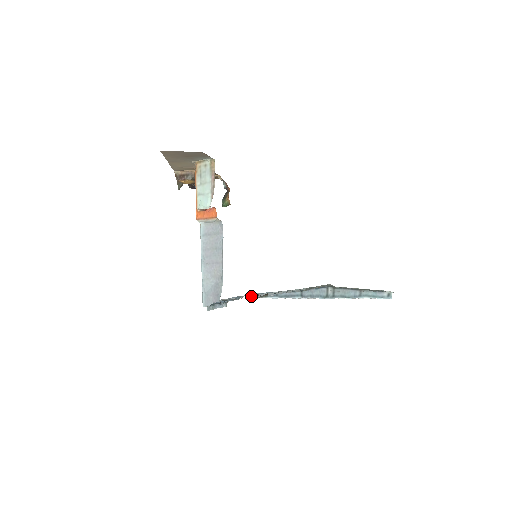
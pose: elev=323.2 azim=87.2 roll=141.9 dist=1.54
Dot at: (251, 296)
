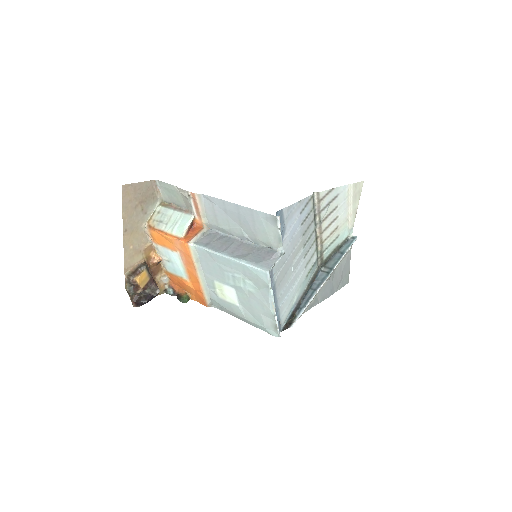
Dot at: (285, 329)
